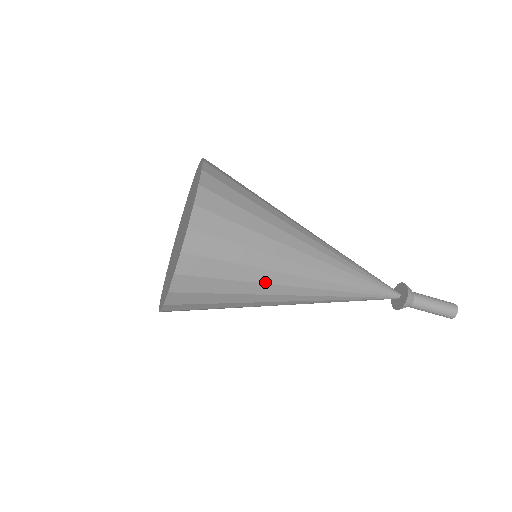
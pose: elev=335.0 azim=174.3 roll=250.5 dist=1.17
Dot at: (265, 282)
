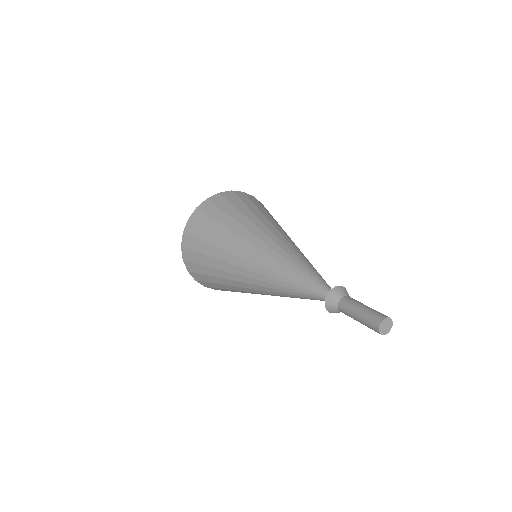
Dot at: (227, 278)
